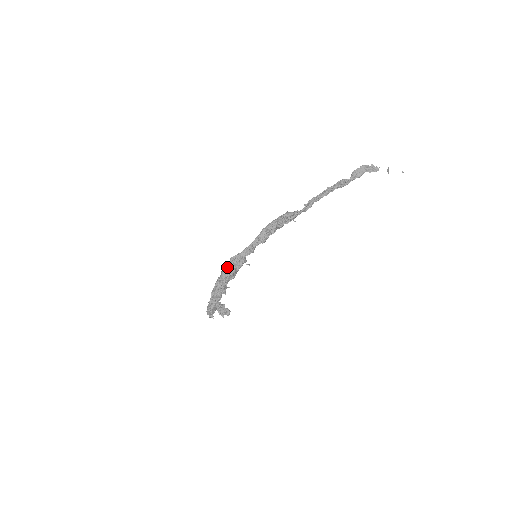
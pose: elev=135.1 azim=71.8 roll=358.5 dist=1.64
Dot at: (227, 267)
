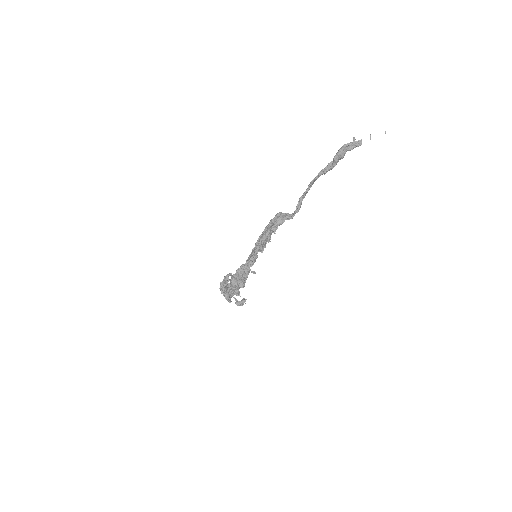
Dot at: (235, 279)
